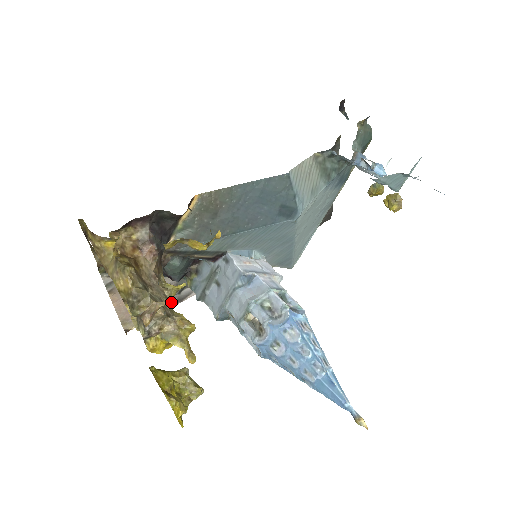
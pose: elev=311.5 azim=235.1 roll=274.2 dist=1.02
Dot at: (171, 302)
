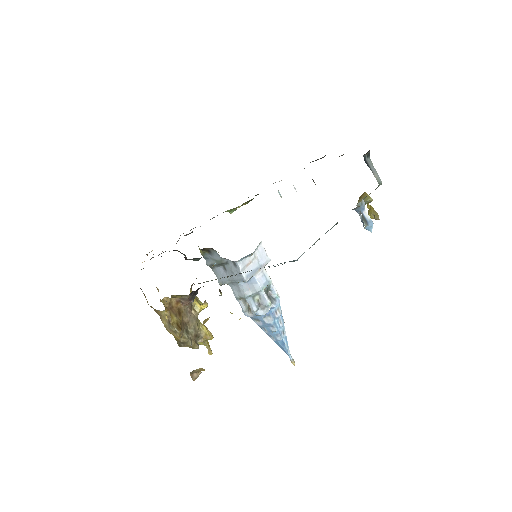
Dot at: occluded
